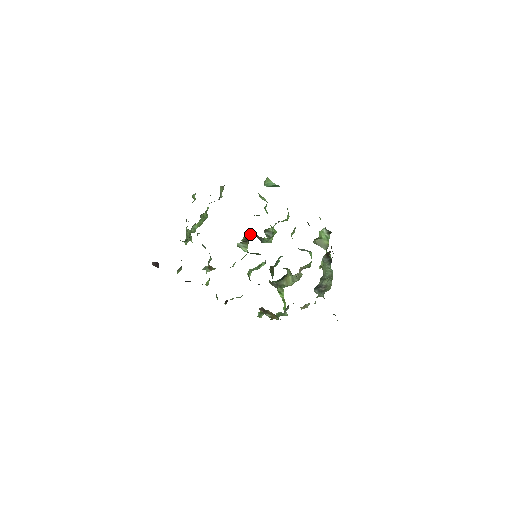
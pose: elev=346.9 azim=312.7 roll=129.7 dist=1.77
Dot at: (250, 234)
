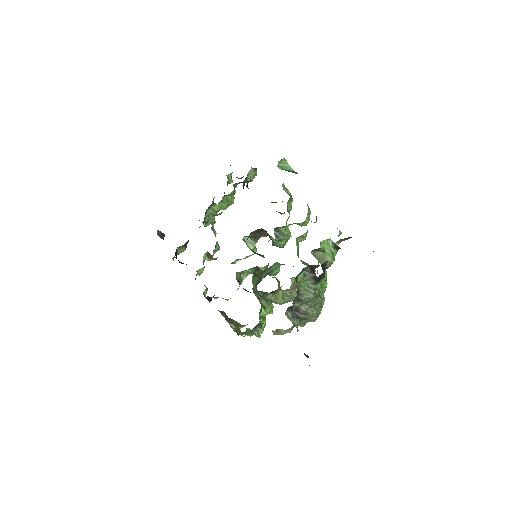
Dot at: (260, 229)
